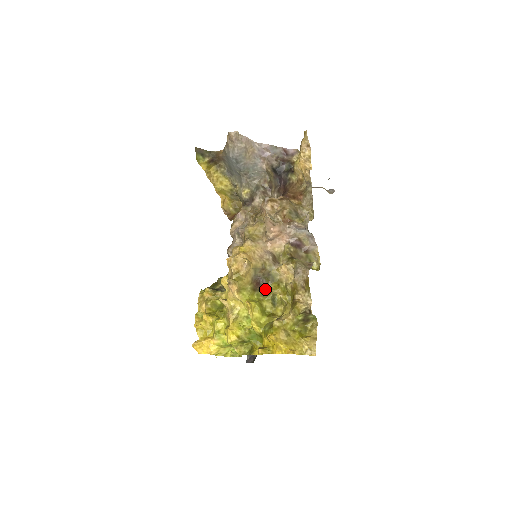
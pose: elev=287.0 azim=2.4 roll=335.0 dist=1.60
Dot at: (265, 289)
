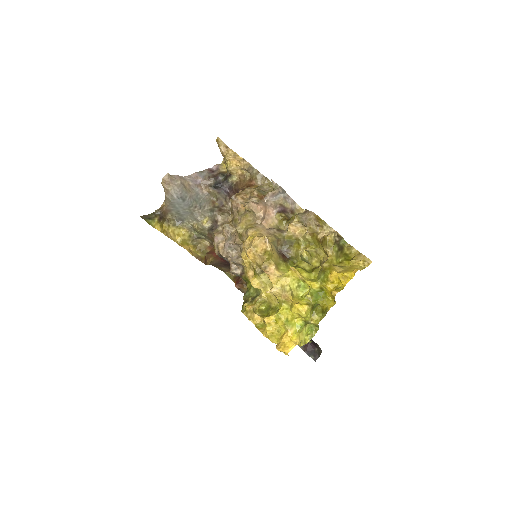
Dot at: (292, 255)
